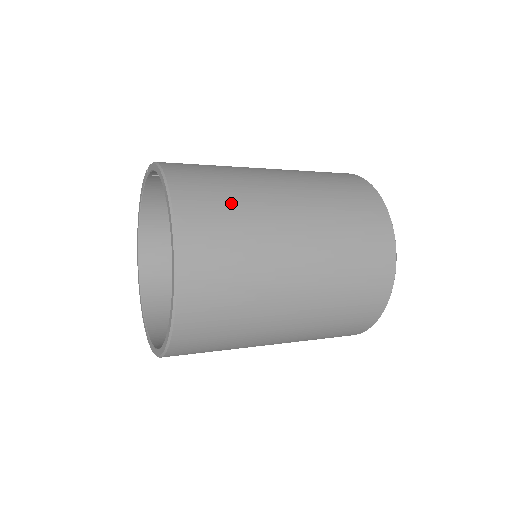
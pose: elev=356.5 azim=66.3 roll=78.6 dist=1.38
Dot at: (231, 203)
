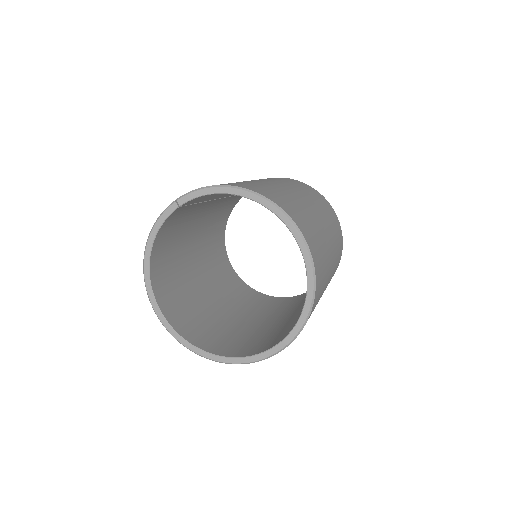
Dot at: (287, 198)
